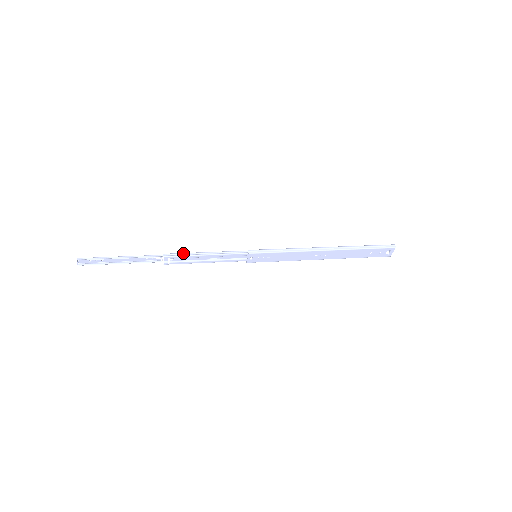
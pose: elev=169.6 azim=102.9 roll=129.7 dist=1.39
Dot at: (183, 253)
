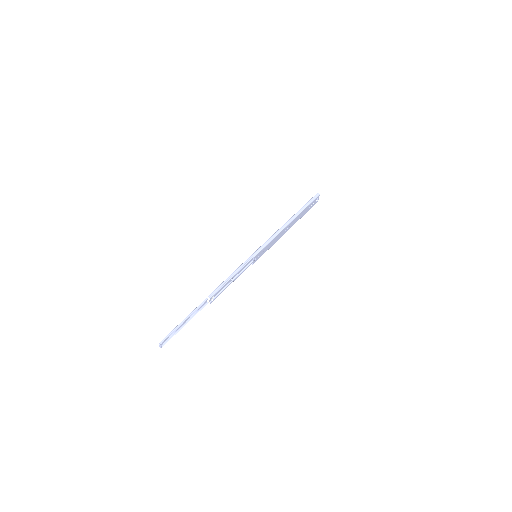
Dot at: (218, 287)
